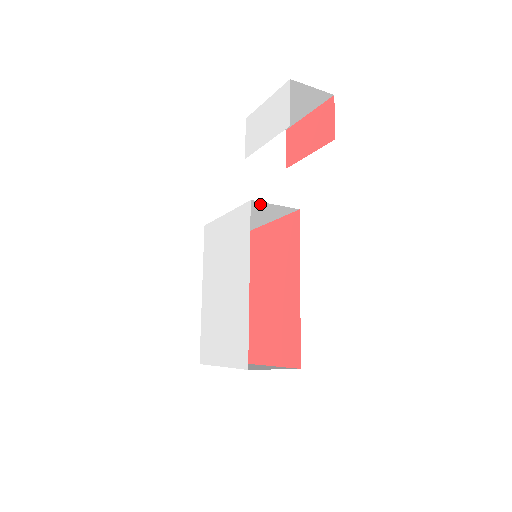
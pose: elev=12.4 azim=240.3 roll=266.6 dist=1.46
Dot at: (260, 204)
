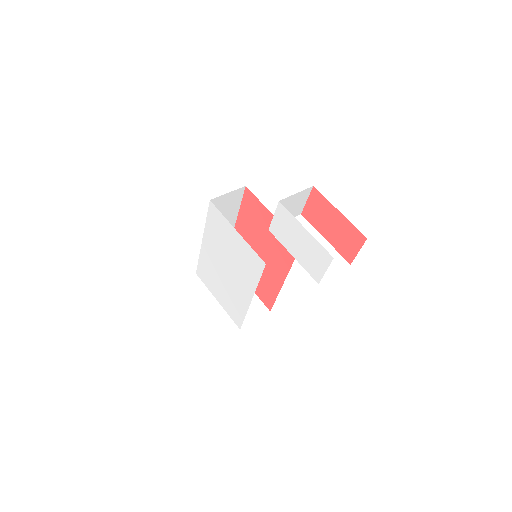
Dot at: occluded
